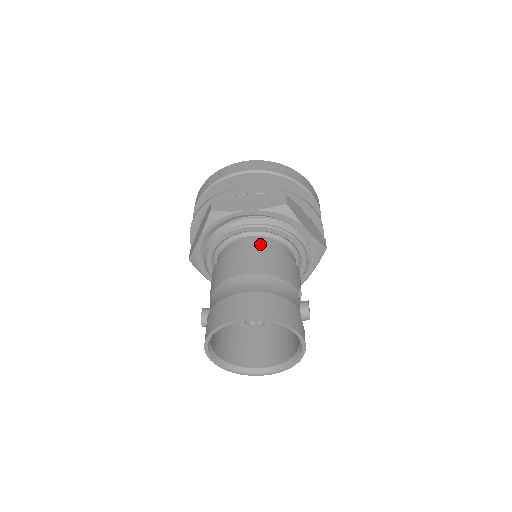
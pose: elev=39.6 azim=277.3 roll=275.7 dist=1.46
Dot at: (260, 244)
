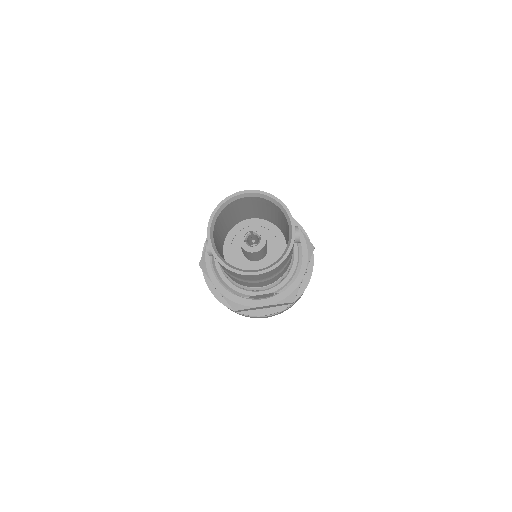
Dot at: occluded
